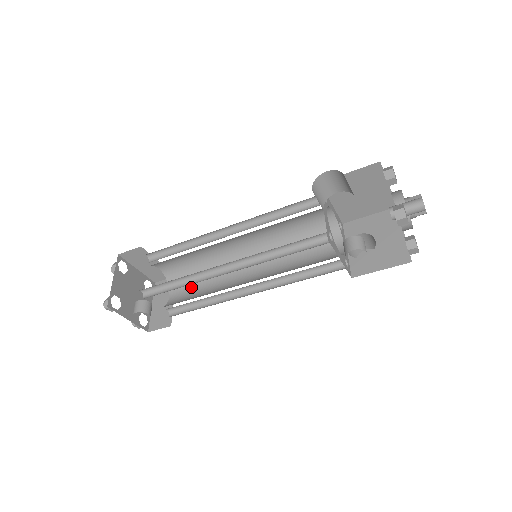
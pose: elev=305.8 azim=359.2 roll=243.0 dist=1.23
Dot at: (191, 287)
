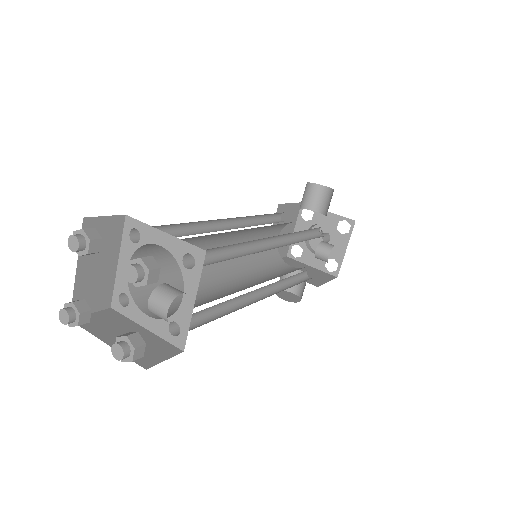
Dot at: (175, 302)
